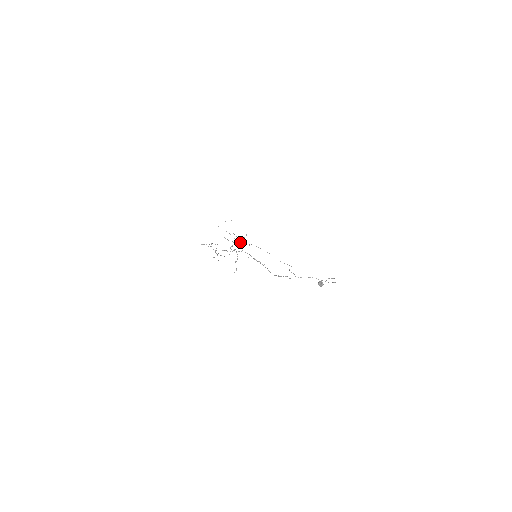
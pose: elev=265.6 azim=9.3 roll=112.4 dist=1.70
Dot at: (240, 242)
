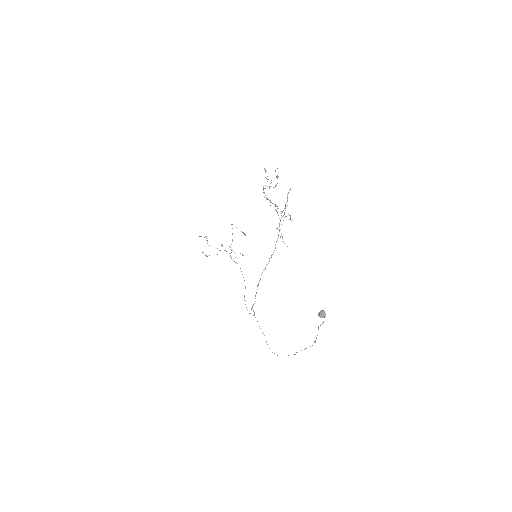
Dot at: occluded
